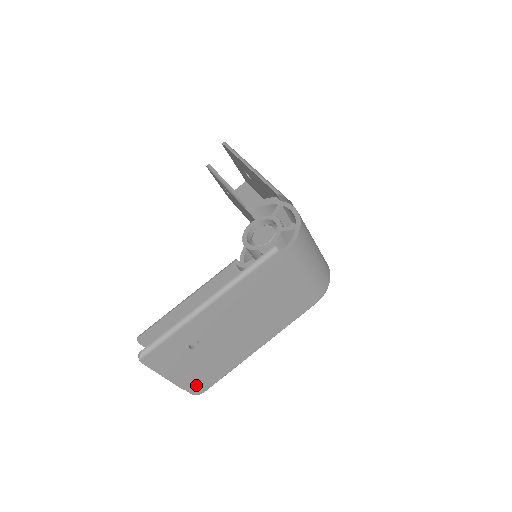
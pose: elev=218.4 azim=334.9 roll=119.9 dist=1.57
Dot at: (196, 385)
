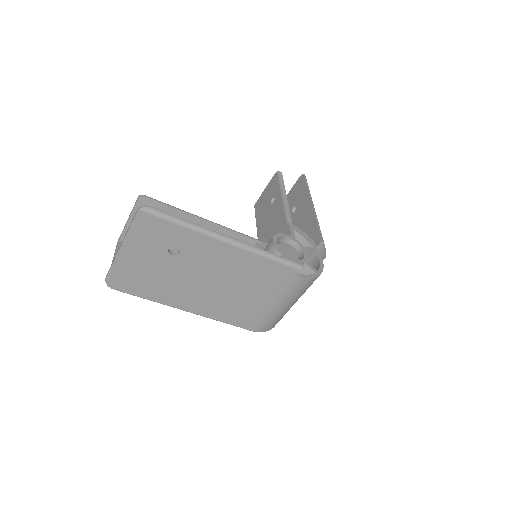
Dot at: (121, 277)
